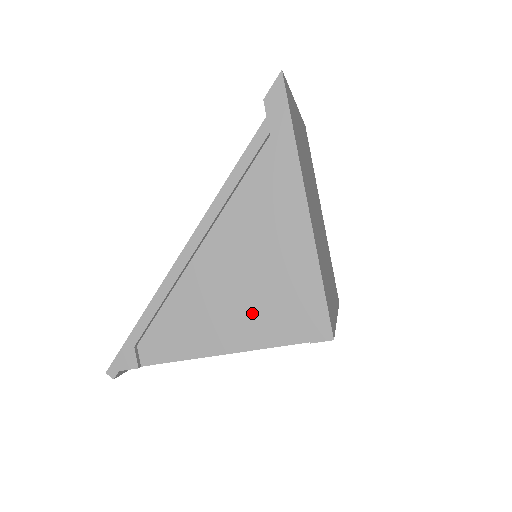
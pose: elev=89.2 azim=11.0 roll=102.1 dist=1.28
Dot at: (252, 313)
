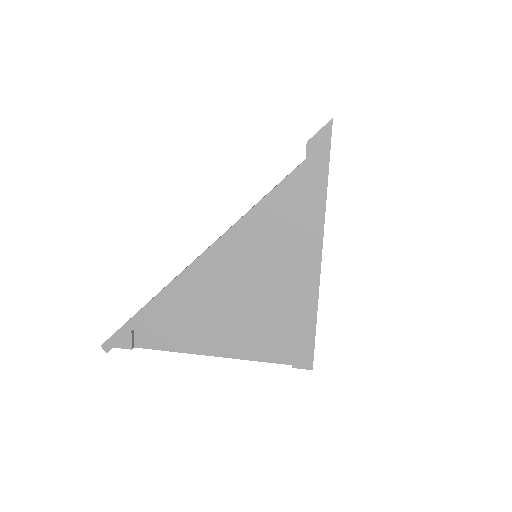
Dot at: (246, 329)
